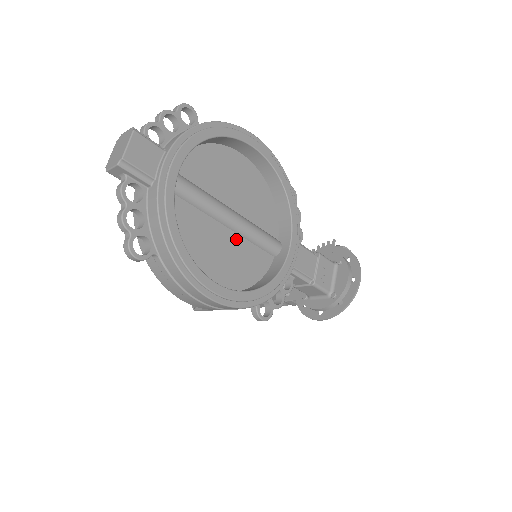
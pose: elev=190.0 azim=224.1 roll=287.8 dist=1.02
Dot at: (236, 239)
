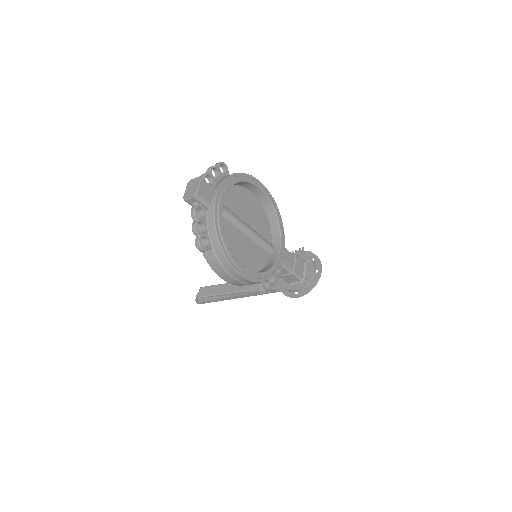
Dot at: (250, 243)
